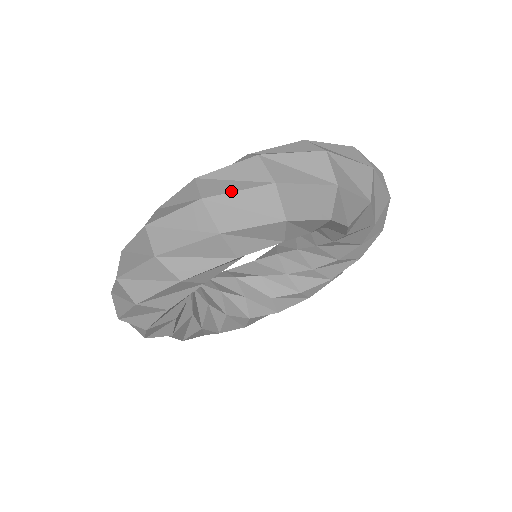
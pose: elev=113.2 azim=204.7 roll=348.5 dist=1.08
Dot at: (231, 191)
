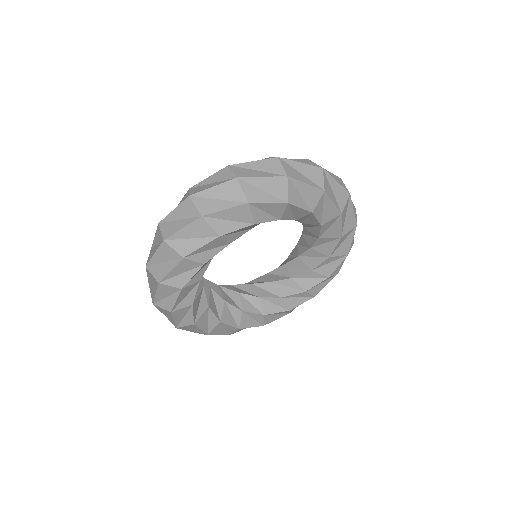
Dot at: (152, 255)
